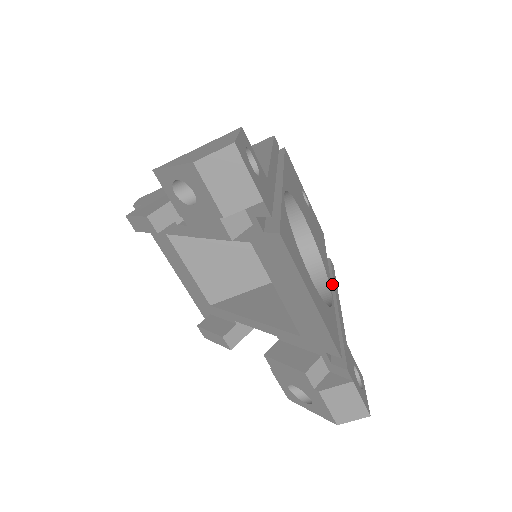
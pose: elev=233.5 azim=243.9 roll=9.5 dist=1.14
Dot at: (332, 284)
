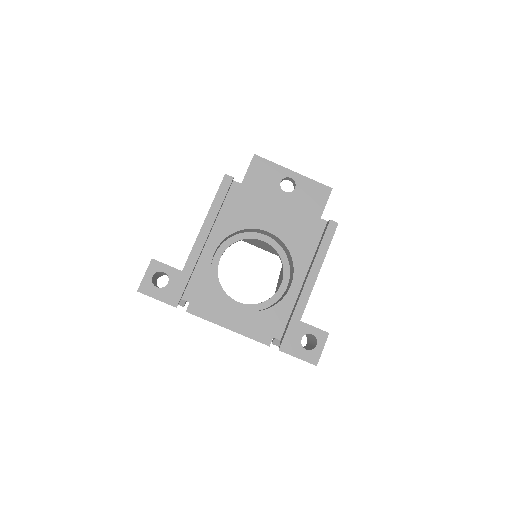
Dot at: (314, 259)
